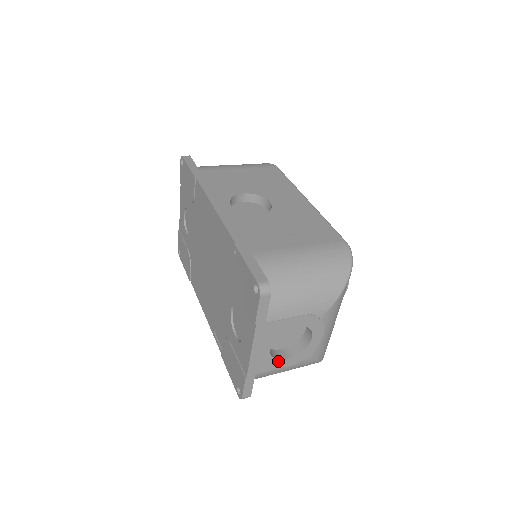
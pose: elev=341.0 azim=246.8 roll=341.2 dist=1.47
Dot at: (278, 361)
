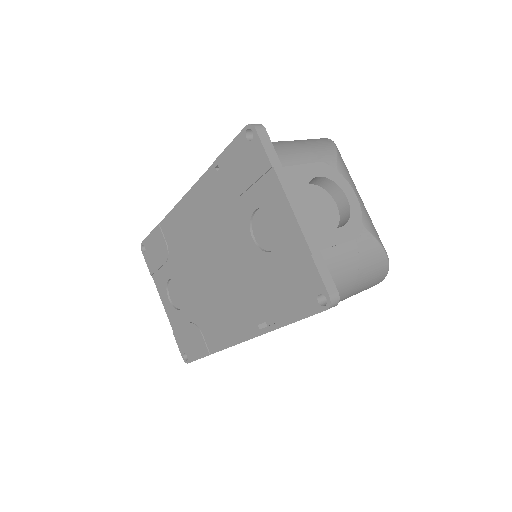
Dot at: (333, 231)
